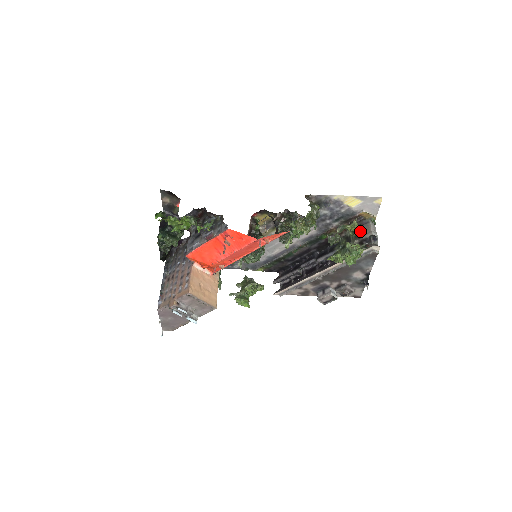
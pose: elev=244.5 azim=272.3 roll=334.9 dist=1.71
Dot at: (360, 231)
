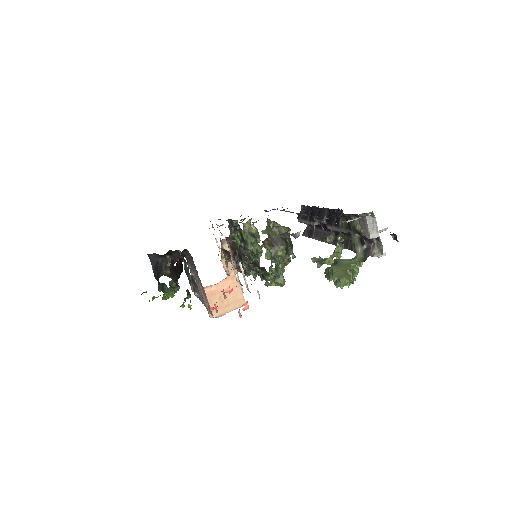
Dot at: (357, 223)
